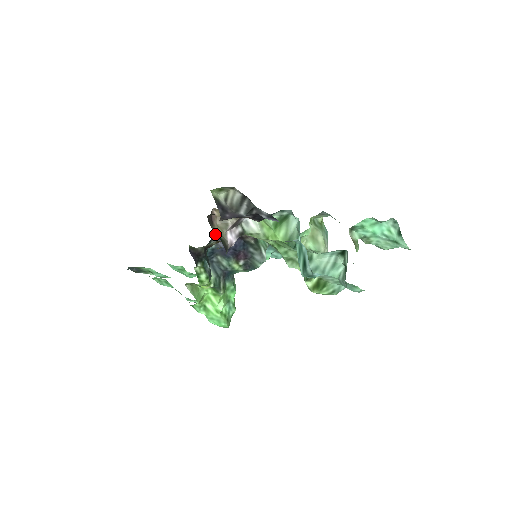
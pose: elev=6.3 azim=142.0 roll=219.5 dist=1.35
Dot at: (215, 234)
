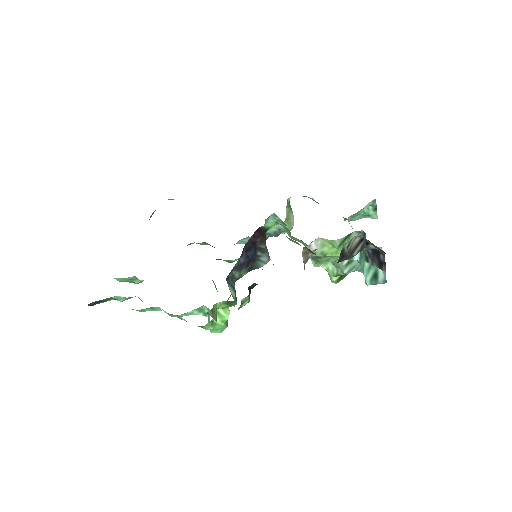
Dot at: occluded
